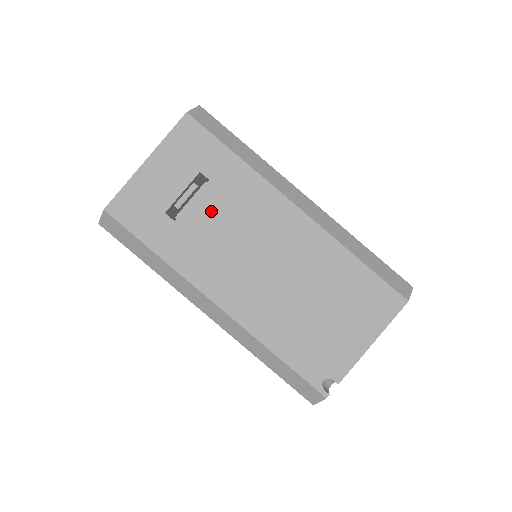
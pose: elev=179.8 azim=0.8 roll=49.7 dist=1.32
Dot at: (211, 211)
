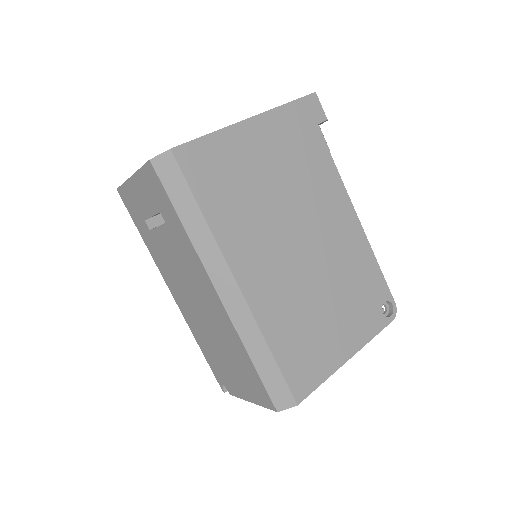
Dot at: (168, 243)
